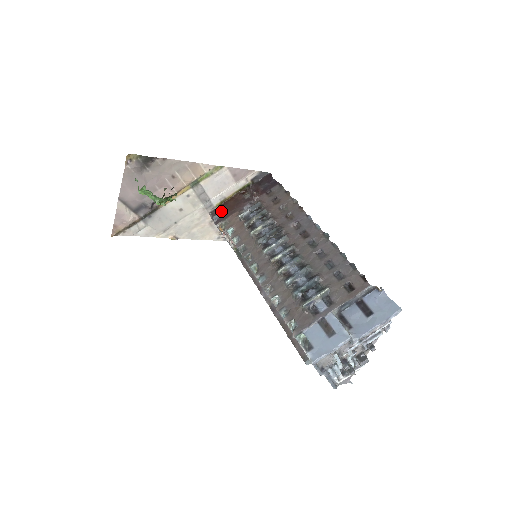
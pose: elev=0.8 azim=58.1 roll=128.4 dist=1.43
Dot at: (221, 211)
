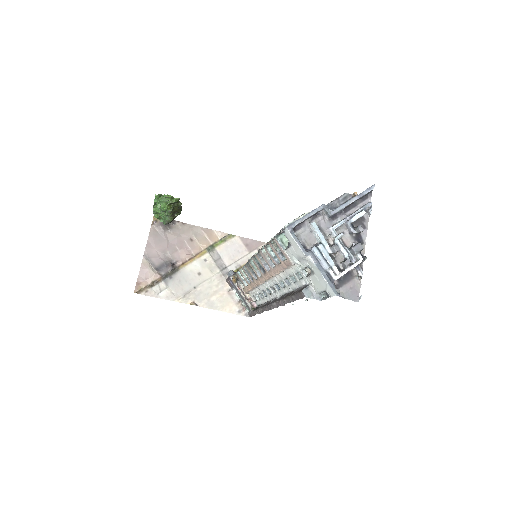
Dot at: occluded
